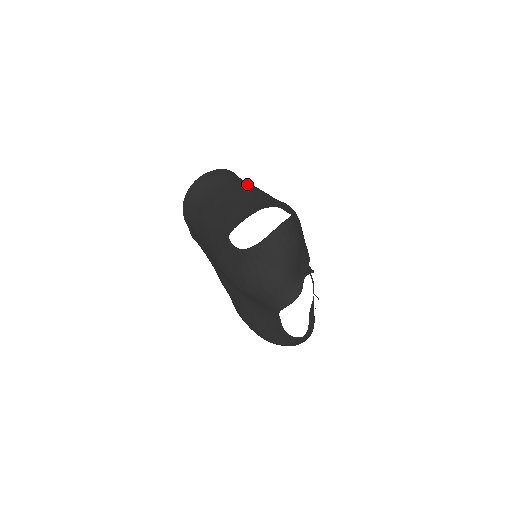
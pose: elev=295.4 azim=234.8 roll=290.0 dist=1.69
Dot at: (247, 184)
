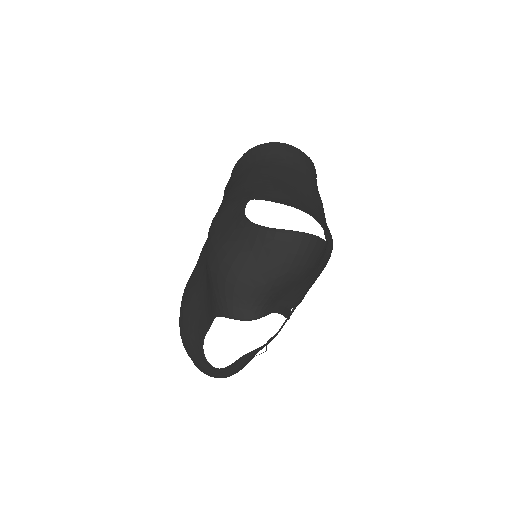
Dot at: (317, 189)
